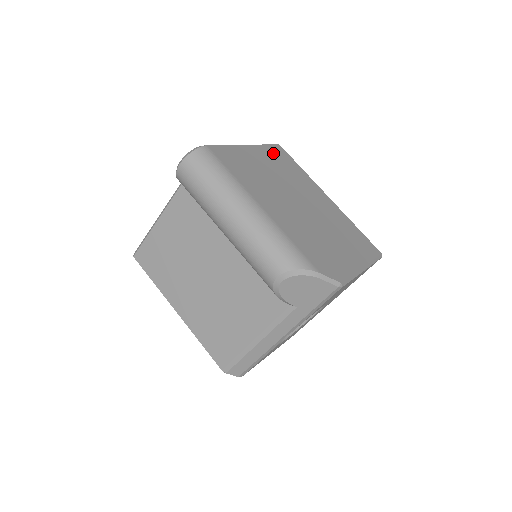
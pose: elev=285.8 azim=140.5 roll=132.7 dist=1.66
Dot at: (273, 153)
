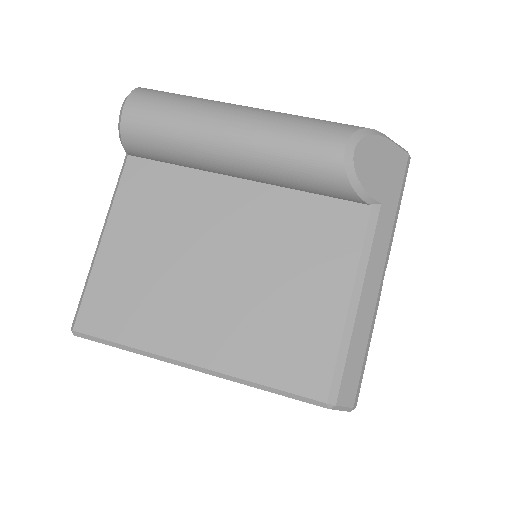
Dot at: occluded
